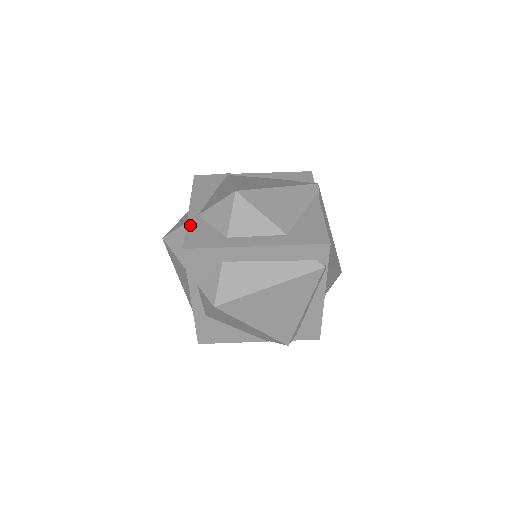
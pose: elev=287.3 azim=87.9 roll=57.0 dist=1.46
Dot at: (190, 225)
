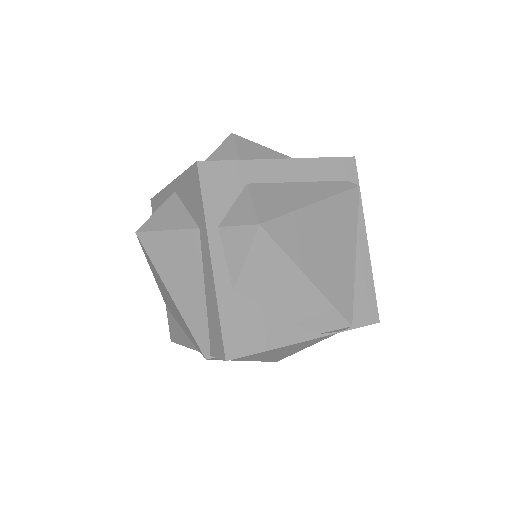
Dot at: occluded
